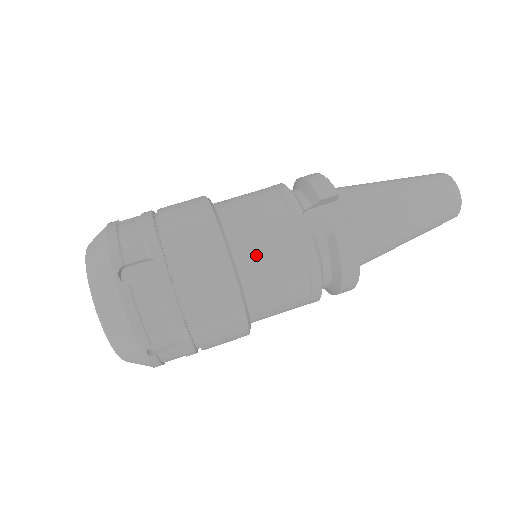
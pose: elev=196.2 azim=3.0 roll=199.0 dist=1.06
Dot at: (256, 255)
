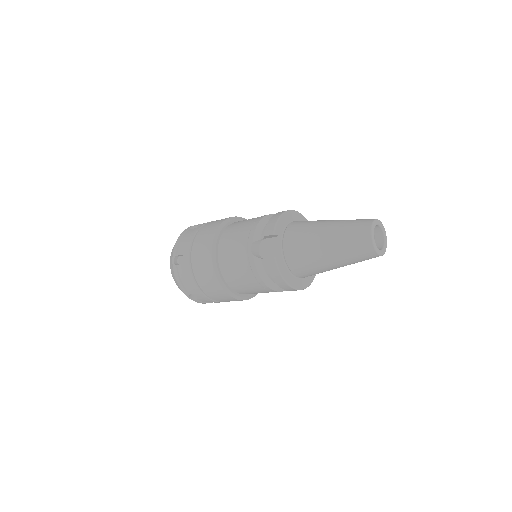
Dot at: (228, 263)
